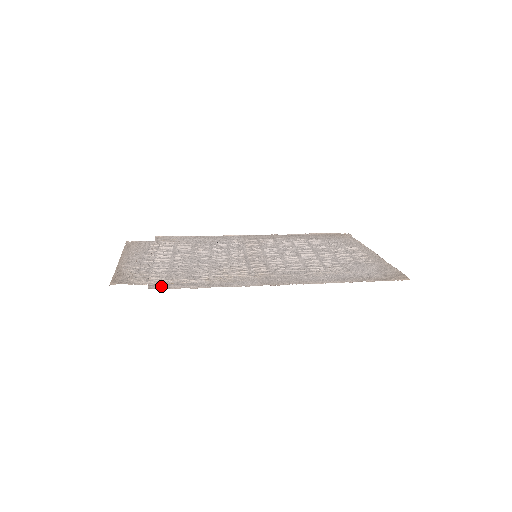
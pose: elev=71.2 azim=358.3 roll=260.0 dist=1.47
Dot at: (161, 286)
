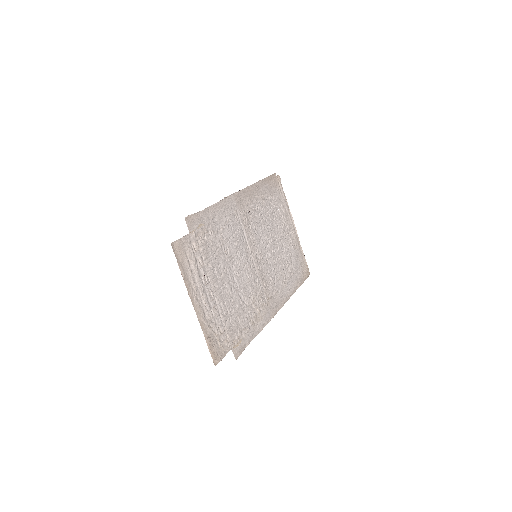
Dot at: (240, 351)
